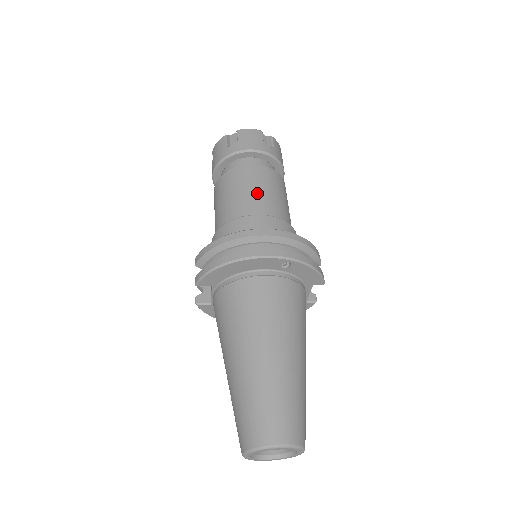
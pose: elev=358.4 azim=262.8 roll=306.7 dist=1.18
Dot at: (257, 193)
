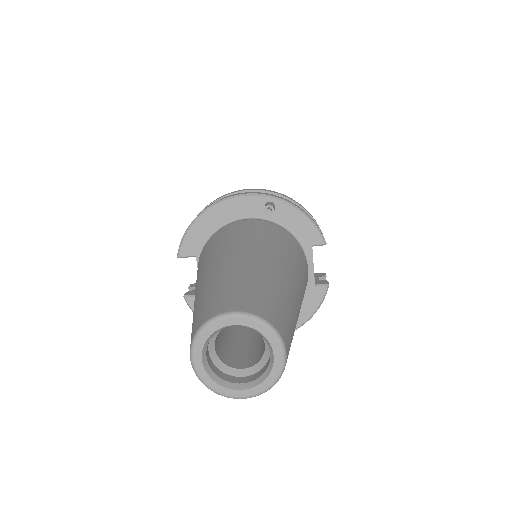
Dot at: occluded
